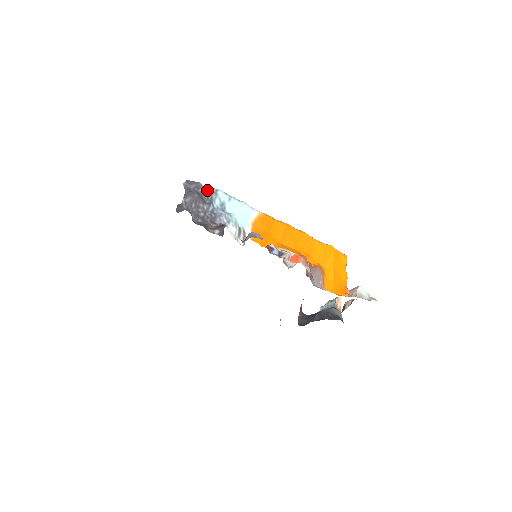
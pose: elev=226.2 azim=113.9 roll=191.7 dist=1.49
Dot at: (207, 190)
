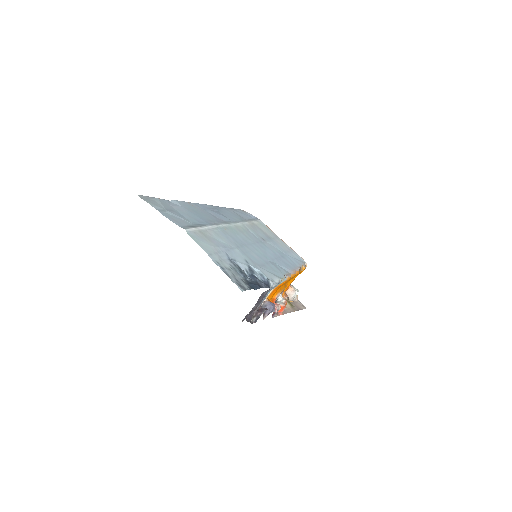
Dot at: (270, 288)
